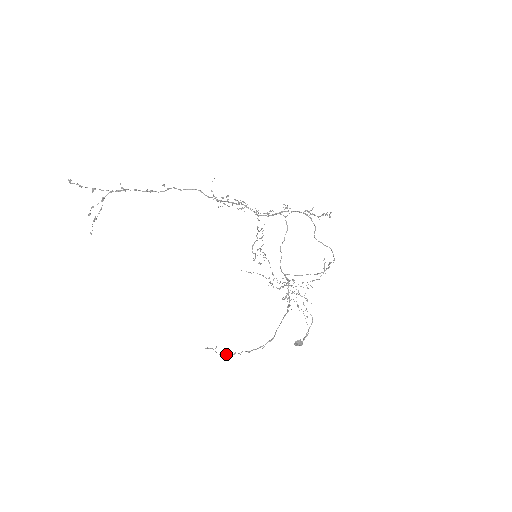
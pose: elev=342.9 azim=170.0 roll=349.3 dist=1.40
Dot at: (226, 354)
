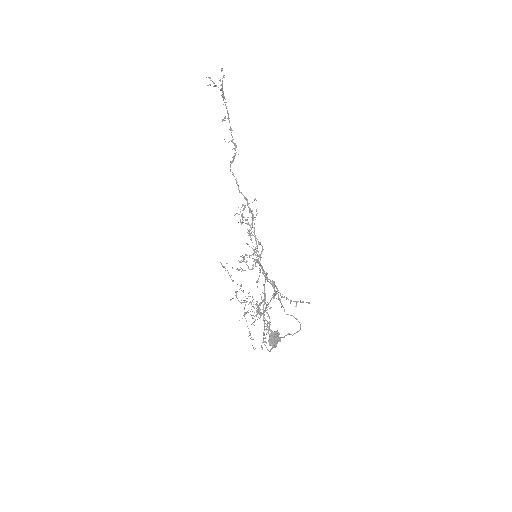
Dot at: occluded
